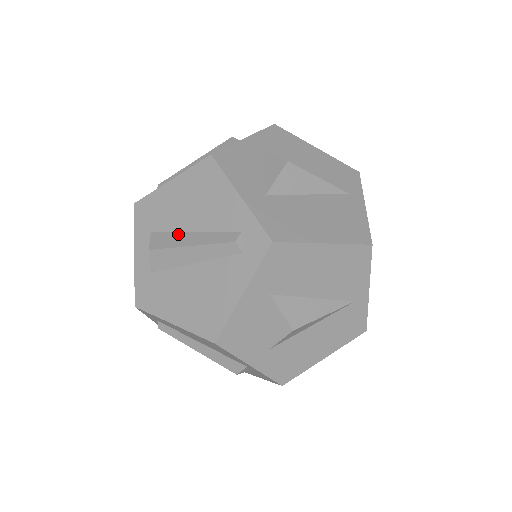
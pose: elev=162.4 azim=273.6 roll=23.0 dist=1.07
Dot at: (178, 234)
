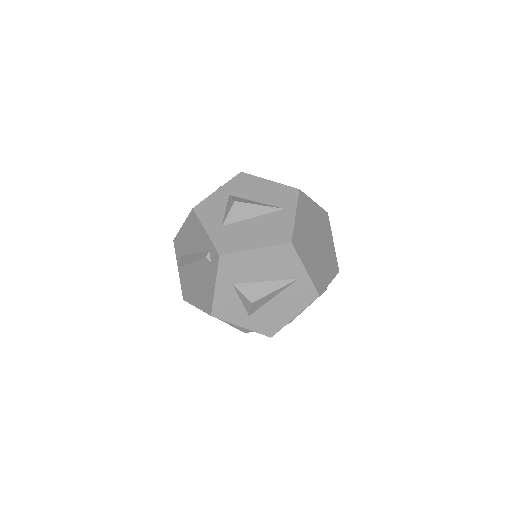
Dot at: (189, 256)
